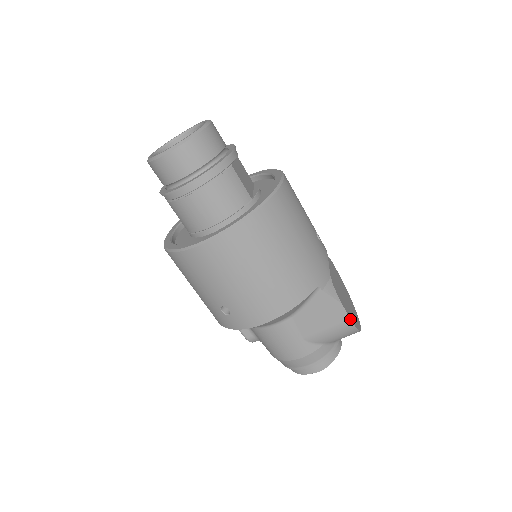
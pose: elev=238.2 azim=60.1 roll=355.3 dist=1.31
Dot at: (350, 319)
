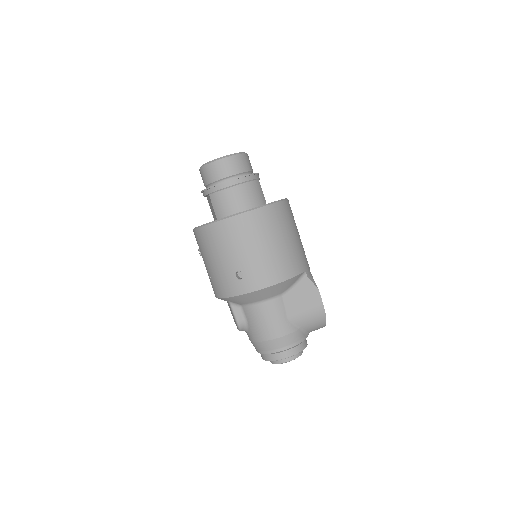
Dot at: (323, 305)
